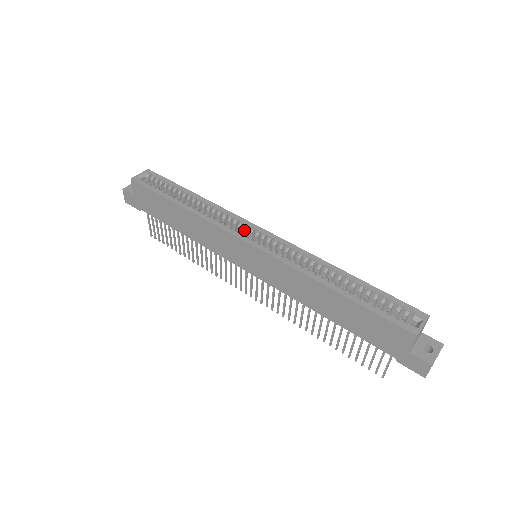
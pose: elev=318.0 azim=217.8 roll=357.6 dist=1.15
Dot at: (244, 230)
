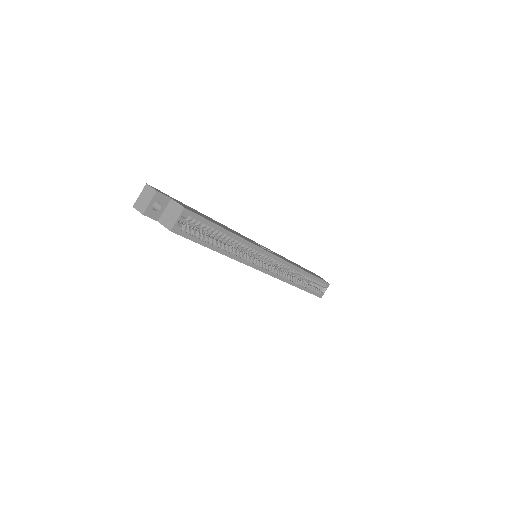
Dot at: occluded
